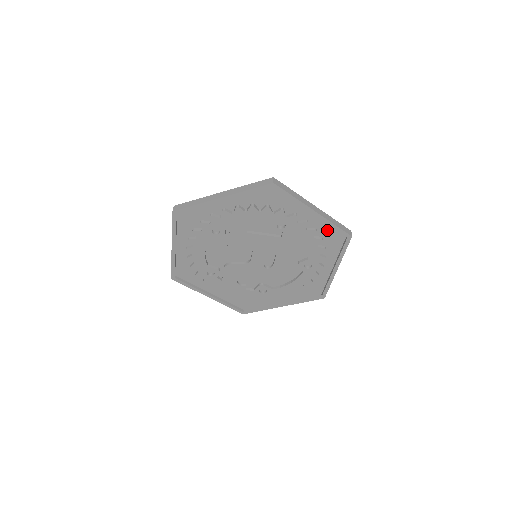
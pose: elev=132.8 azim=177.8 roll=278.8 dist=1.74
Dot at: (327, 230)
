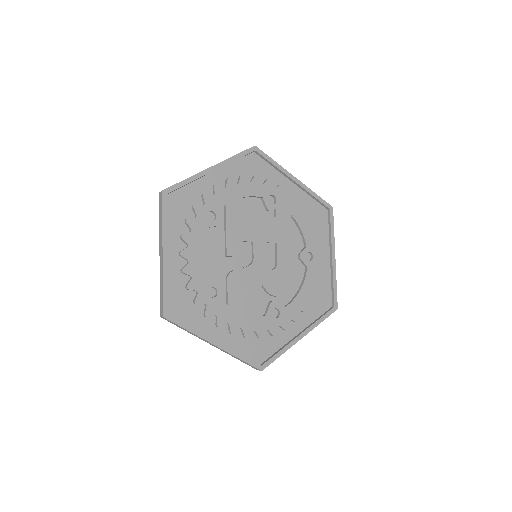
Dot at: (310, 205)
